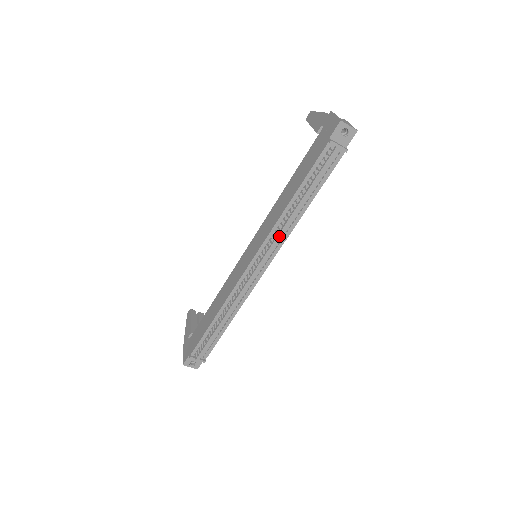
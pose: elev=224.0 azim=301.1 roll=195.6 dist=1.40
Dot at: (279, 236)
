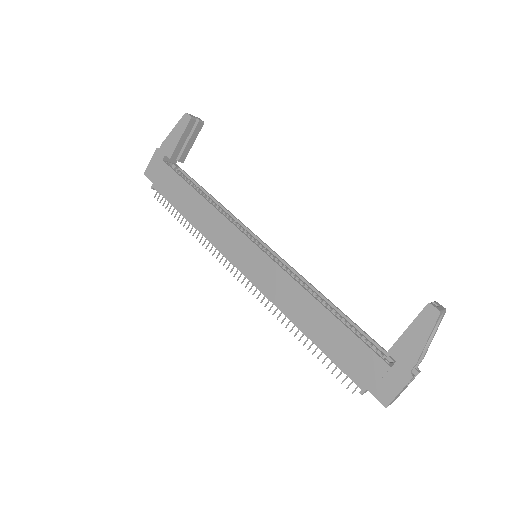
Dot at: occluded
